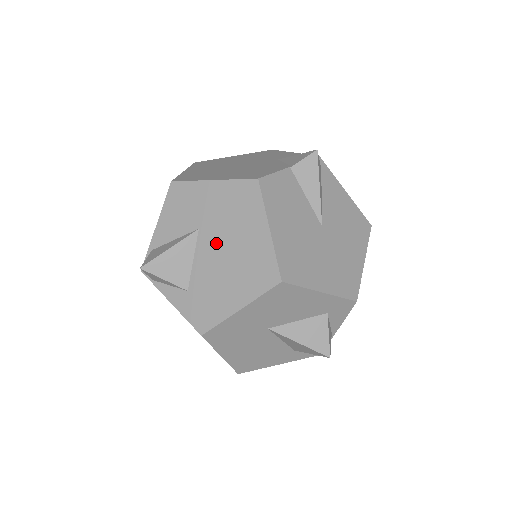
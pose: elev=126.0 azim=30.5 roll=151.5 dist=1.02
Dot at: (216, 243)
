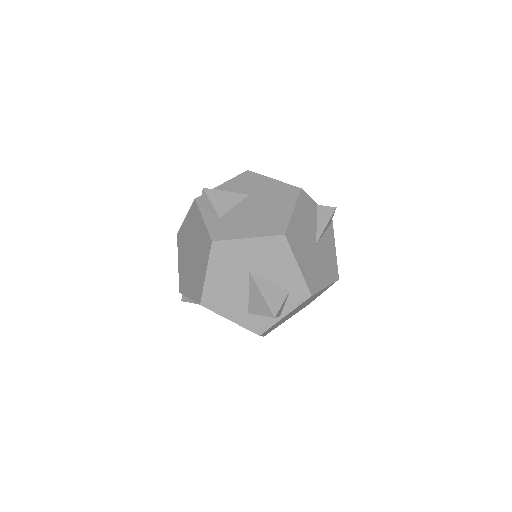
Dot at: (256, 204)
